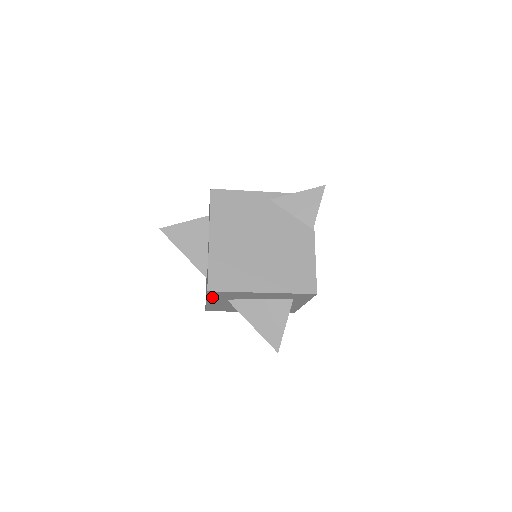
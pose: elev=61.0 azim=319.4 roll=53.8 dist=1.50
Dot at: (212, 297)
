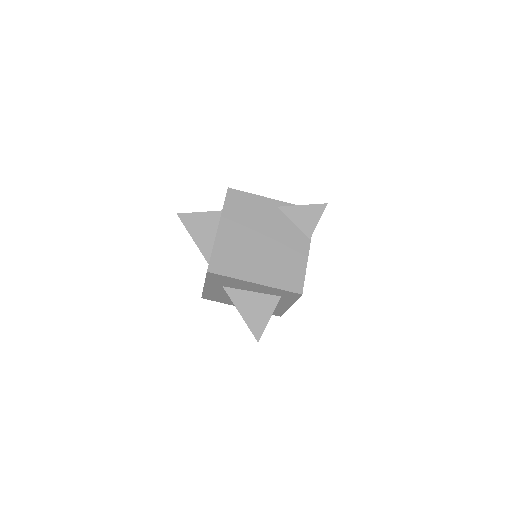
Dot at: (210, 280)
